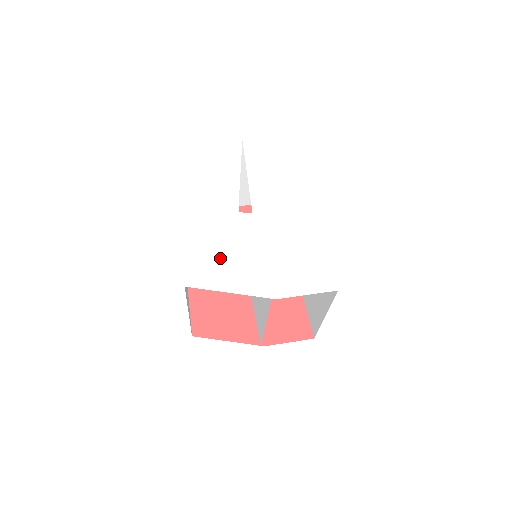
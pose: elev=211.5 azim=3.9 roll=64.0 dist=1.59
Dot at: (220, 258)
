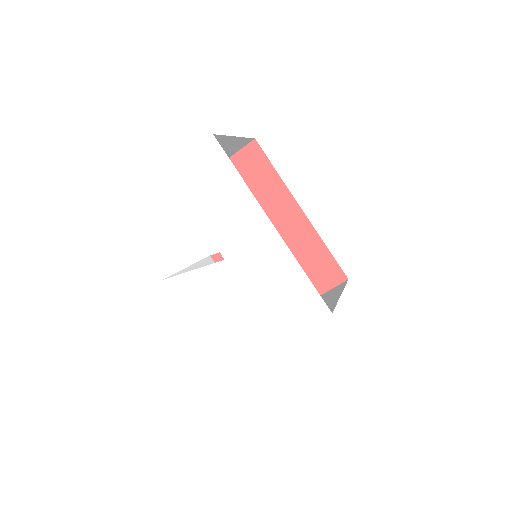
Dot at: (221, 319)
